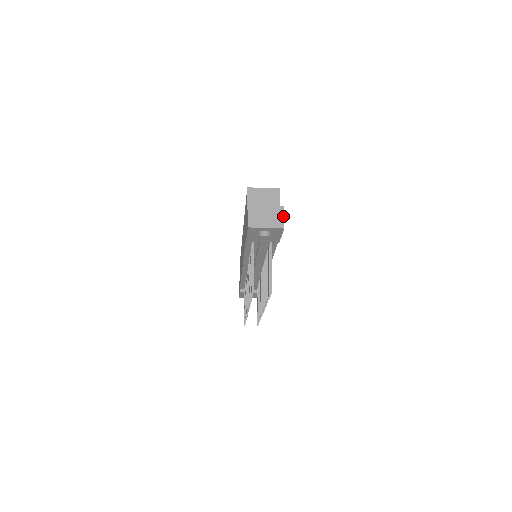
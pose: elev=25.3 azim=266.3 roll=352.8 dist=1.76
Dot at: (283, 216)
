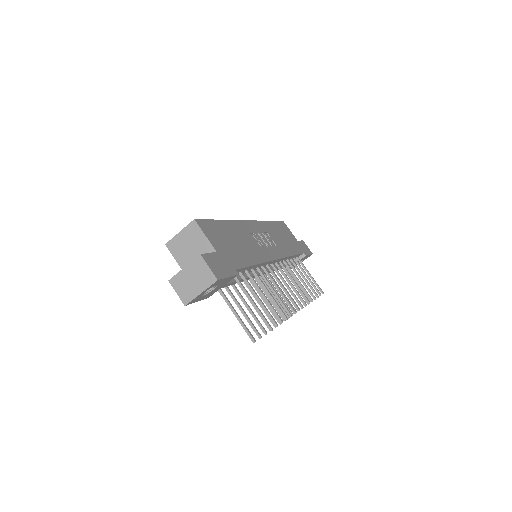
Dot at: (207, 267)
